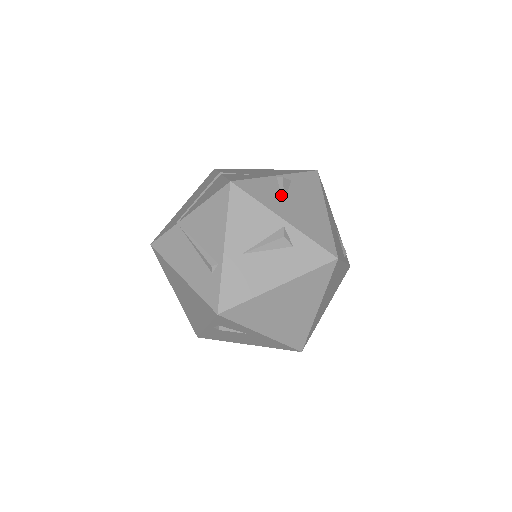
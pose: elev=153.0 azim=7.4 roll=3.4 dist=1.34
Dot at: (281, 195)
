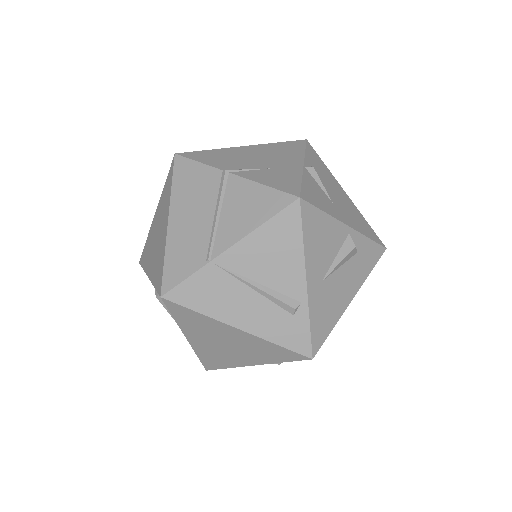
Dot at: (324, 192)
